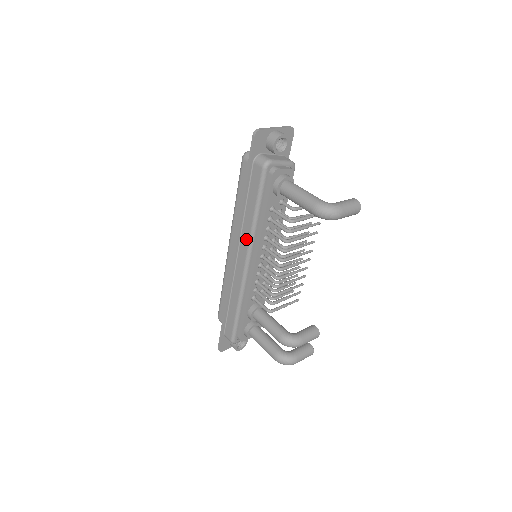
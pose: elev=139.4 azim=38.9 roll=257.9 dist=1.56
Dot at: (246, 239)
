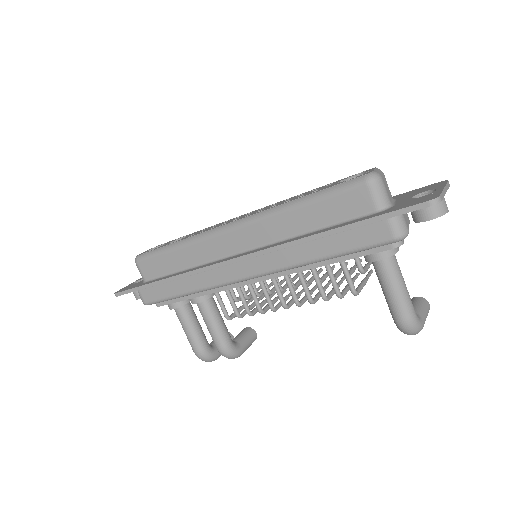
Dot at: (278, 263)
